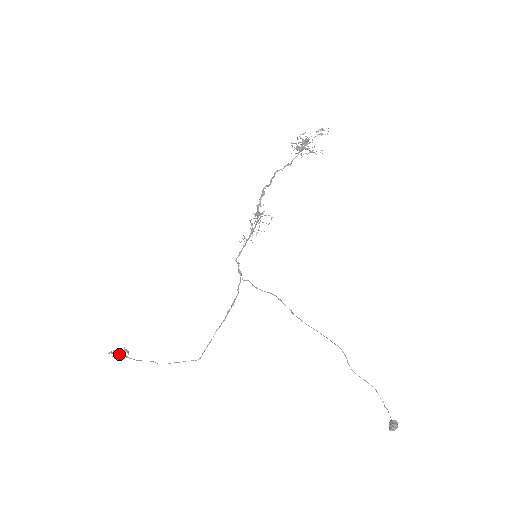
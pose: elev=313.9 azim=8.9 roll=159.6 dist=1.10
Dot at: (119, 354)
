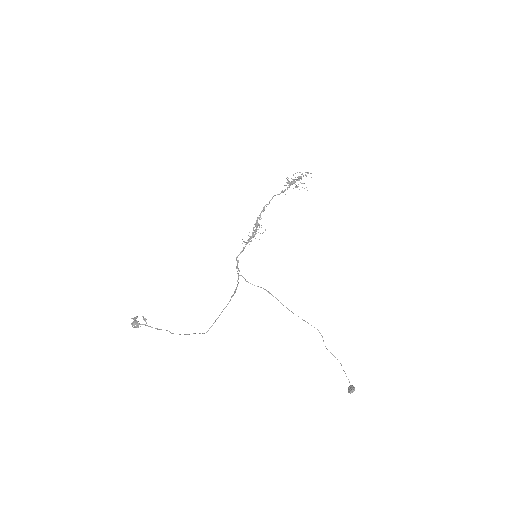
Dot at: (137, 322)
